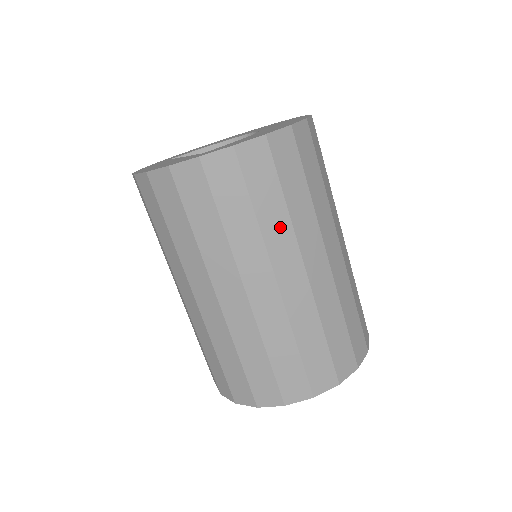
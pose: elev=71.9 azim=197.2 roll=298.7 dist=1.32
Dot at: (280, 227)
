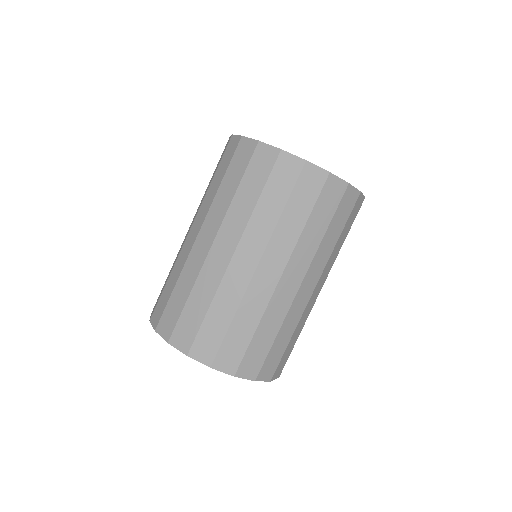
Dot at: (336, 254)
